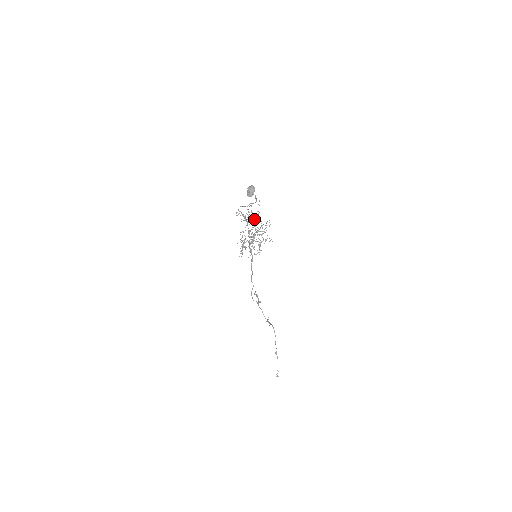
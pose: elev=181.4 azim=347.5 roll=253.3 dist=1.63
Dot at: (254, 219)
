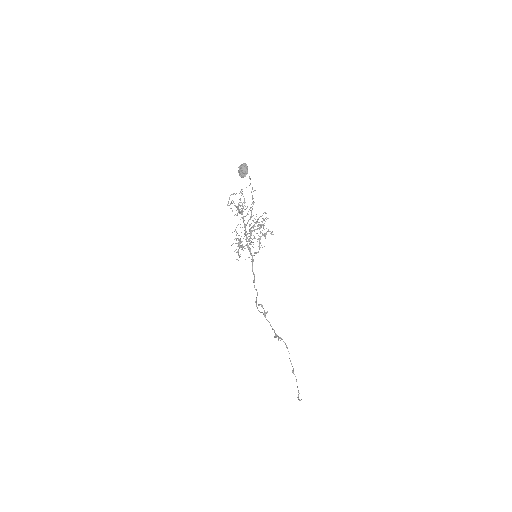
Dot at: occluded
